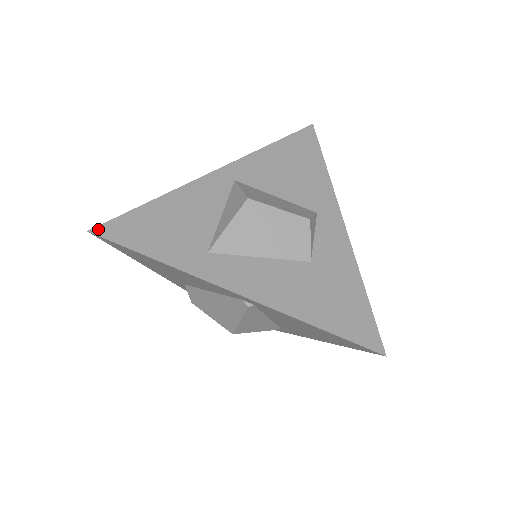
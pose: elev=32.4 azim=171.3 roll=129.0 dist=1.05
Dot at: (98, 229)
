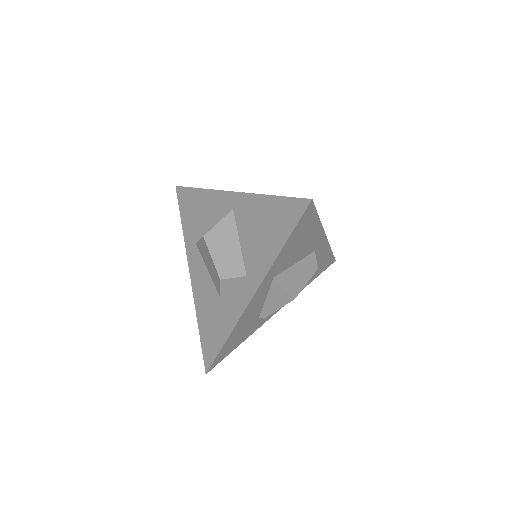
Dot at: (178, 188)
